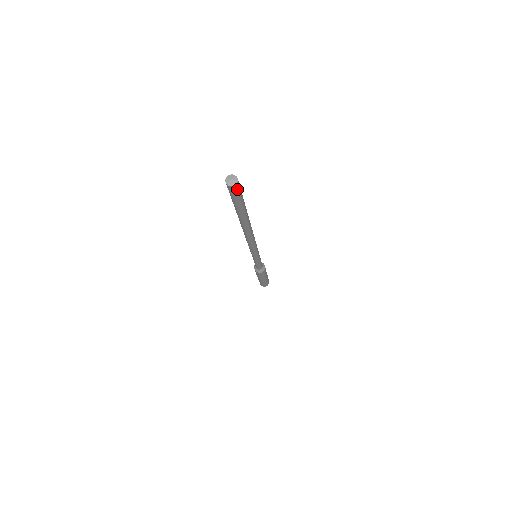
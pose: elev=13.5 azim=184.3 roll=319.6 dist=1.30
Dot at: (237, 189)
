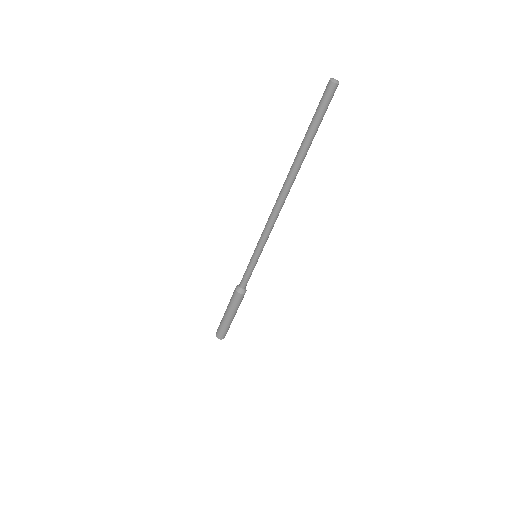
Dot at: (332, 93)
